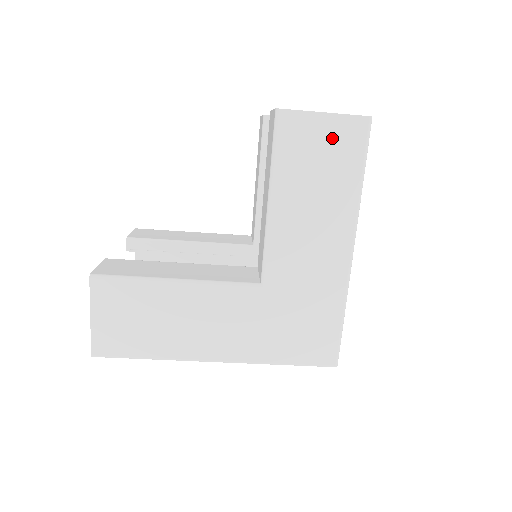
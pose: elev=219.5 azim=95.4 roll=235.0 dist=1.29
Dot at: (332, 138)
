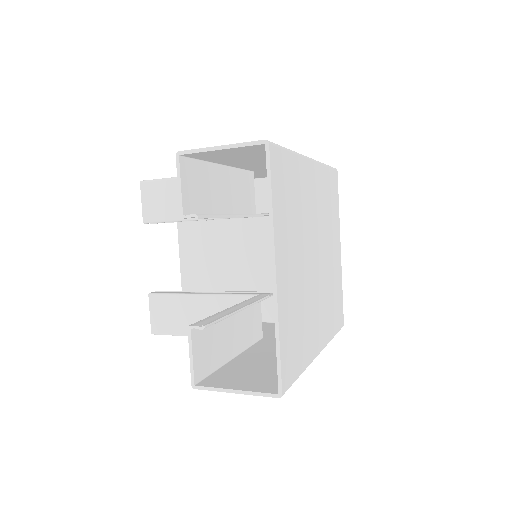
Dot at: occluded
